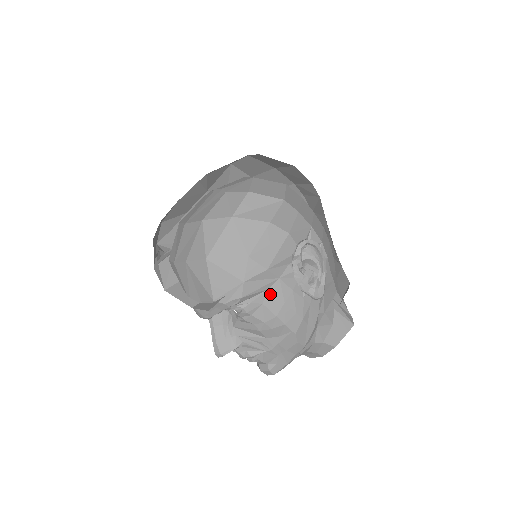
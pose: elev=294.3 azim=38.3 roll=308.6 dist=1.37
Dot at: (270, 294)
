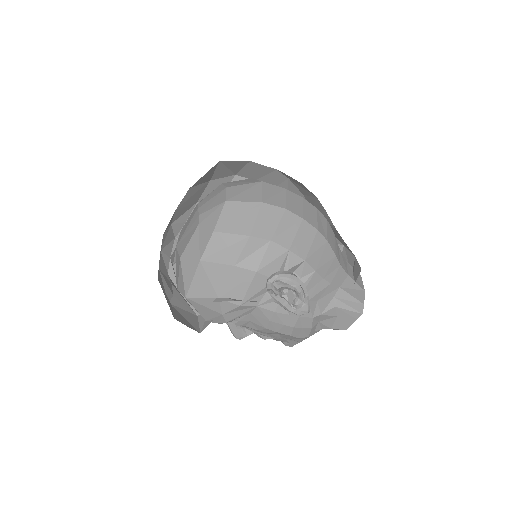
Dot at: (253, 316)
